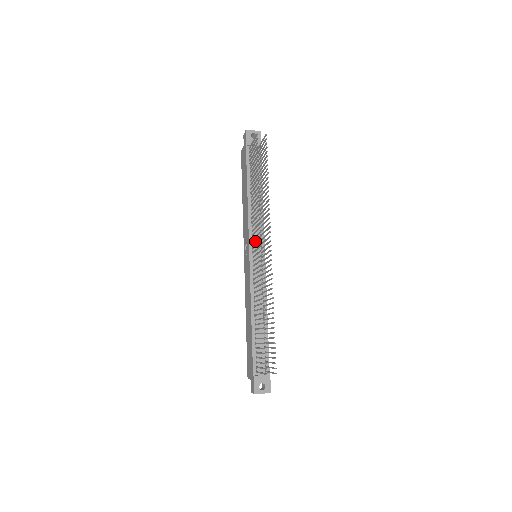
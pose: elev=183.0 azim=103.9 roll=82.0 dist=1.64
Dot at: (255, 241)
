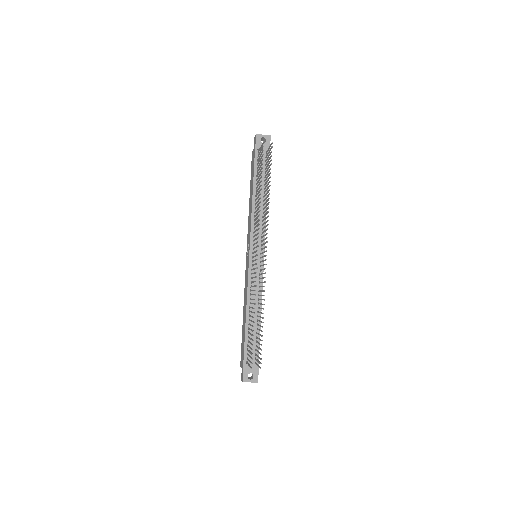
Dot at: (254, 244)
